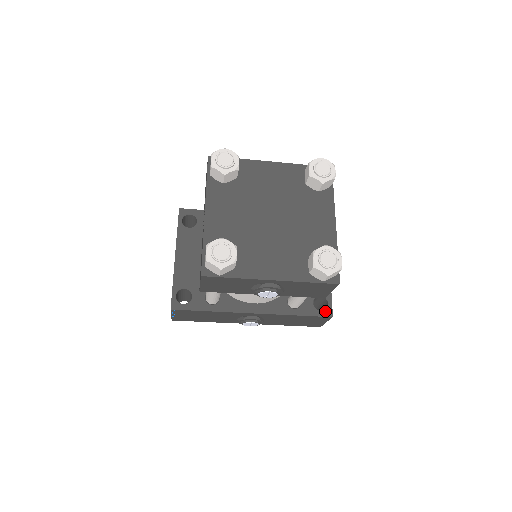
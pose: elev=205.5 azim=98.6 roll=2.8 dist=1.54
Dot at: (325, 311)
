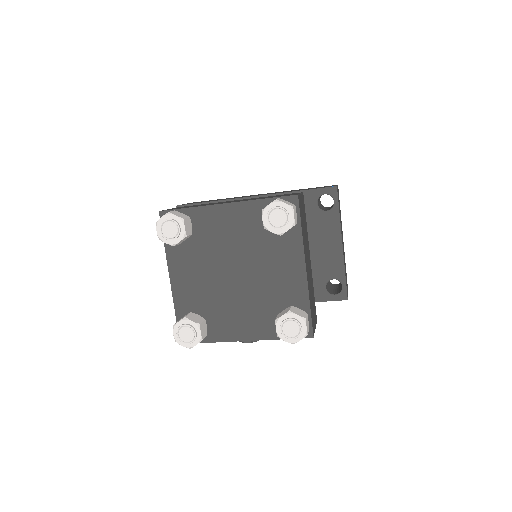
Dot at: (339, 295)
